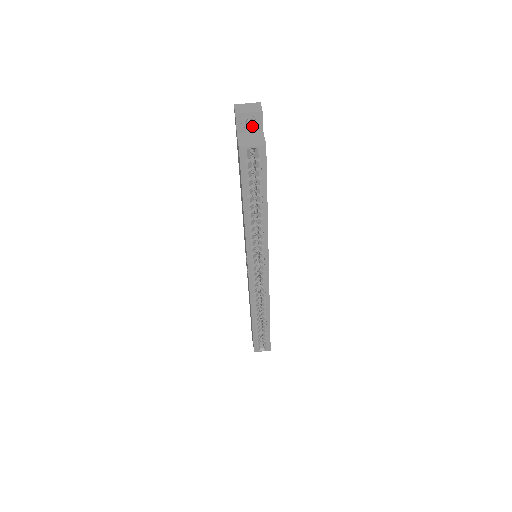
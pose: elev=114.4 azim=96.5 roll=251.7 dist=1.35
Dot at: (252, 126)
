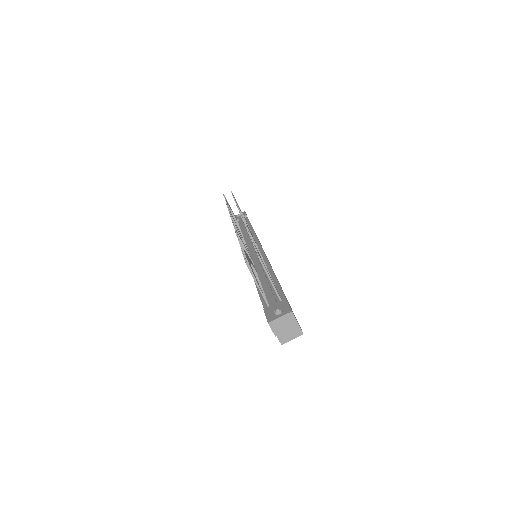
Dot at: occluded
